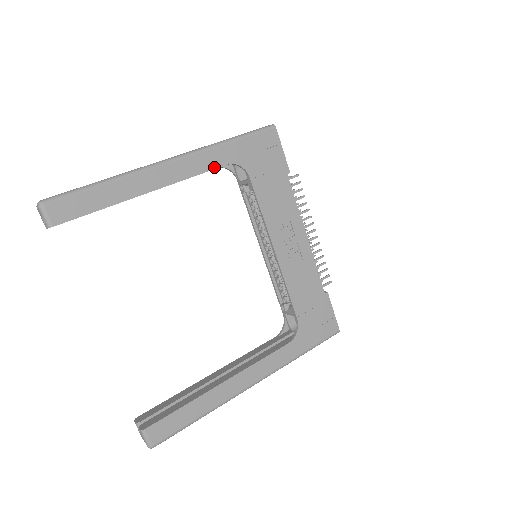
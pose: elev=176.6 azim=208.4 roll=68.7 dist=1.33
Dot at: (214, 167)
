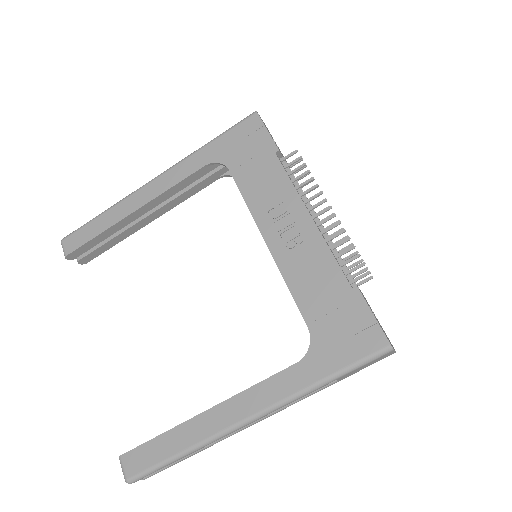
Dot at: (191, 172)
